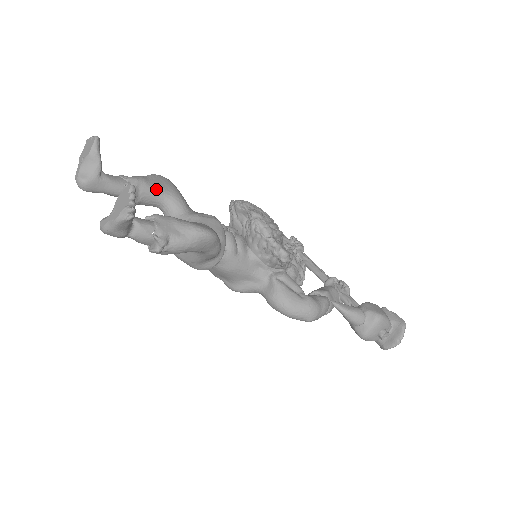
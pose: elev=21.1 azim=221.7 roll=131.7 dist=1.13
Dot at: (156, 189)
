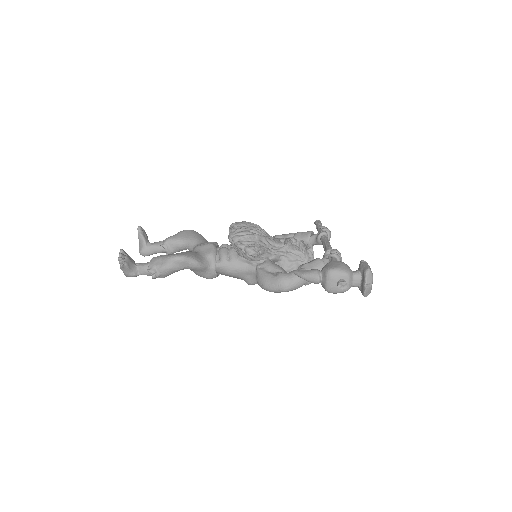
Dot at: (178, 240)
